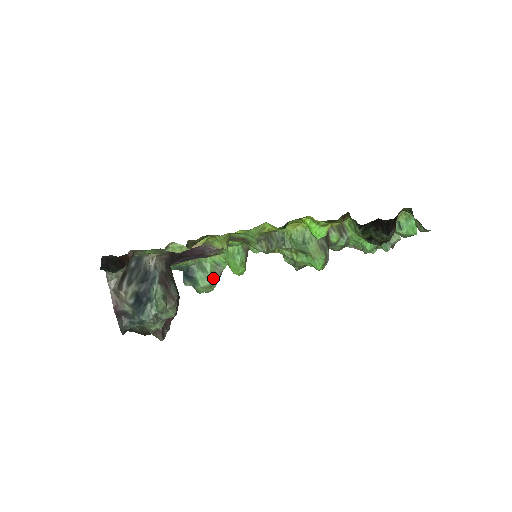
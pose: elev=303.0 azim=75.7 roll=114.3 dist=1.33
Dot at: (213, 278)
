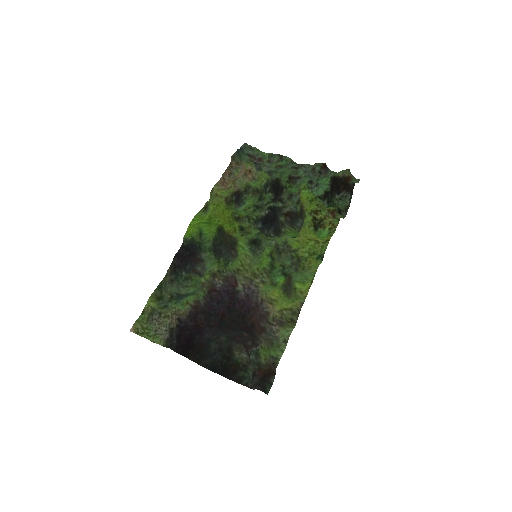
Dot at: occluded
